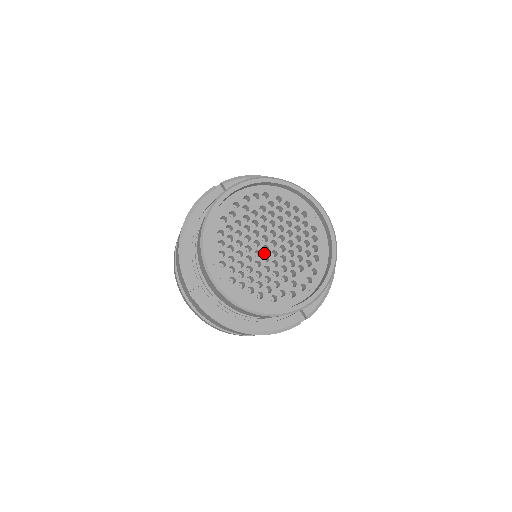
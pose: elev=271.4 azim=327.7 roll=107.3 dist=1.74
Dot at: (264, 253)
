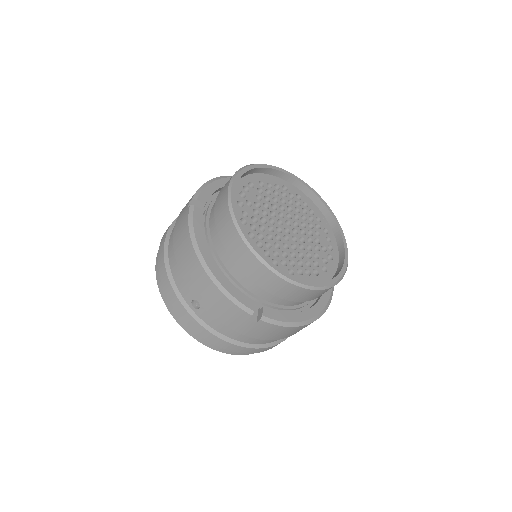
Dot at: (290, 235)
